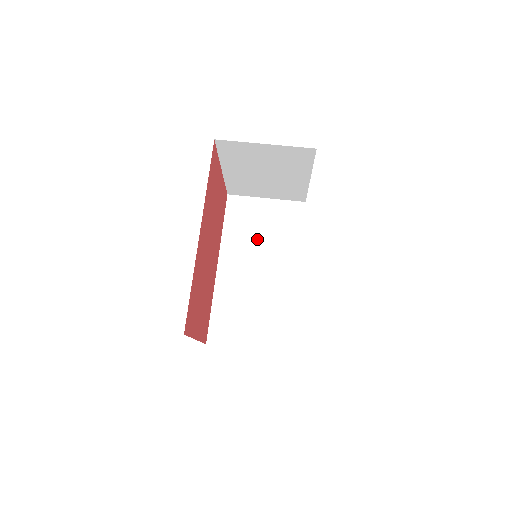
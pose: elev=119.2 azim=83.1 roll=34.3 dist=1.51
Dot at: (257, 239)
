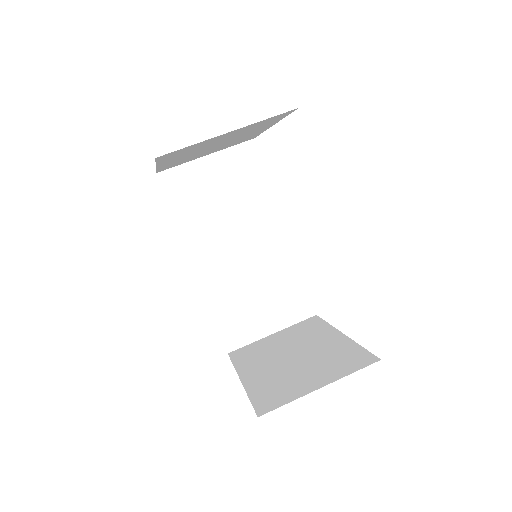
Dot at: (222, 212)
